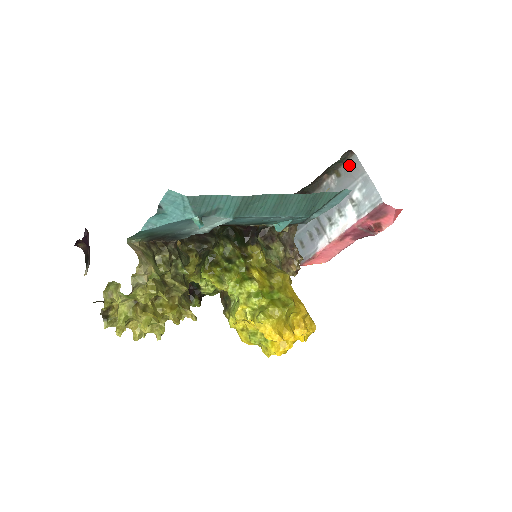
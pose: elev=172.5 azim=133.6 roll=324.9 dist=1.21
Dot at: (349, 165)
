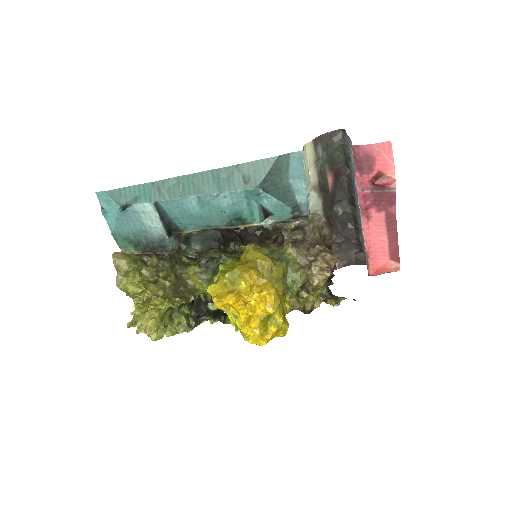
Dot at: (346, 143)
